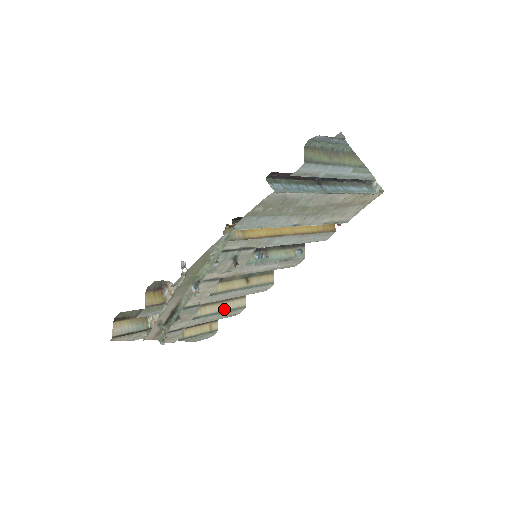
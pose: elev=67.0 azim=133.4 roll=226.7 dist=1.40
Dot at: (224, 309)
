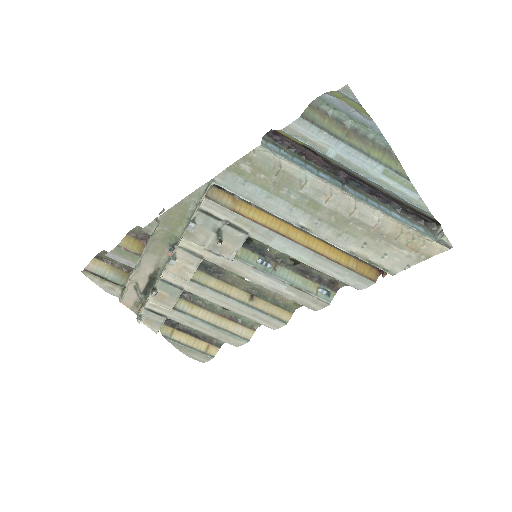
Dot at: (221, 325)
